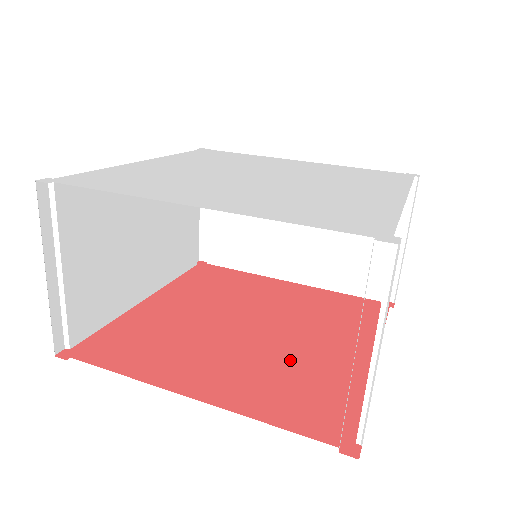
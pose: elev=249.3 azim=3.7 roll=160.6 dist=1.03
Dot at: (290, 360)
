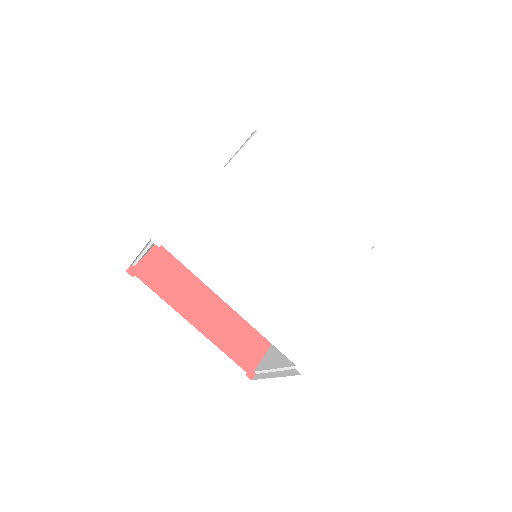
Dot at: occluded
